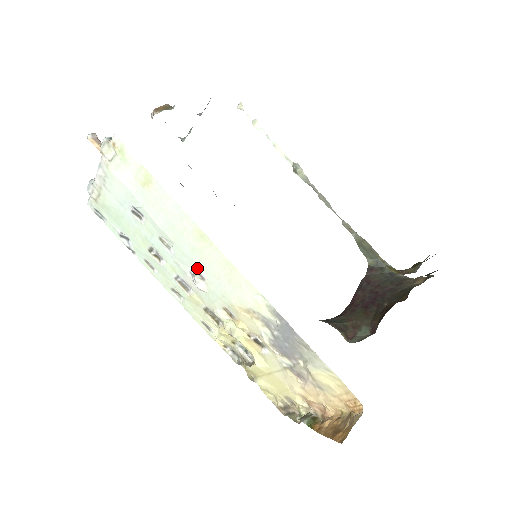
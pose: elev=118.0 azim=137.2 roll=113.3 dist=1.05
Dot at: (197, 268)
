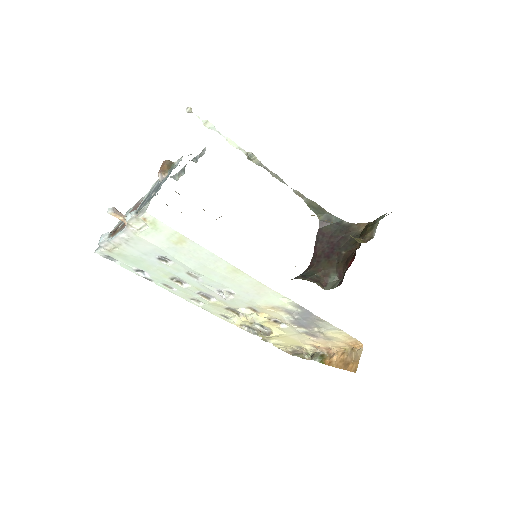
Dot at: (226, 288)
